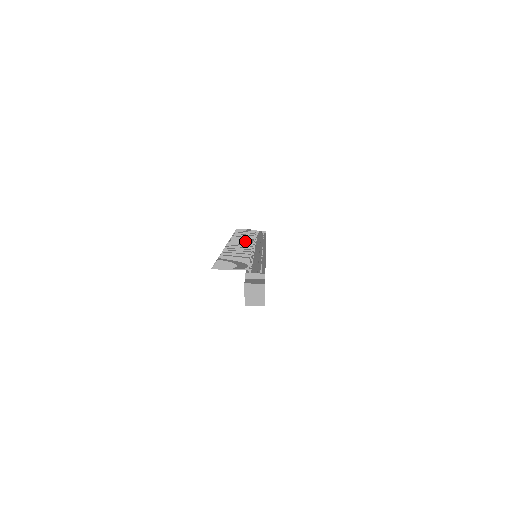
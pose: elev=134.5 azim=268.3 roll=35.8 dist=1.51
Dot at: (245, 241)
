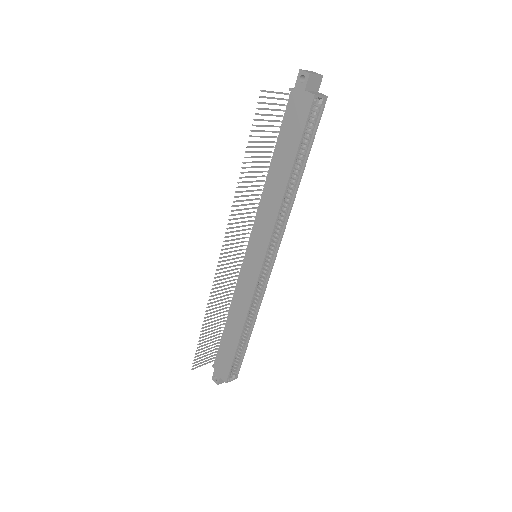
Dot at: (231, 266)
